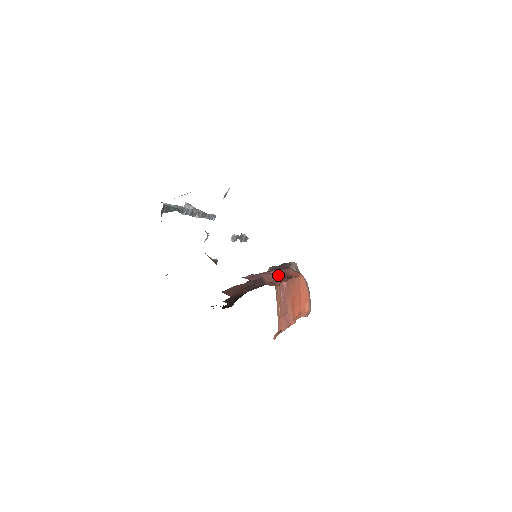
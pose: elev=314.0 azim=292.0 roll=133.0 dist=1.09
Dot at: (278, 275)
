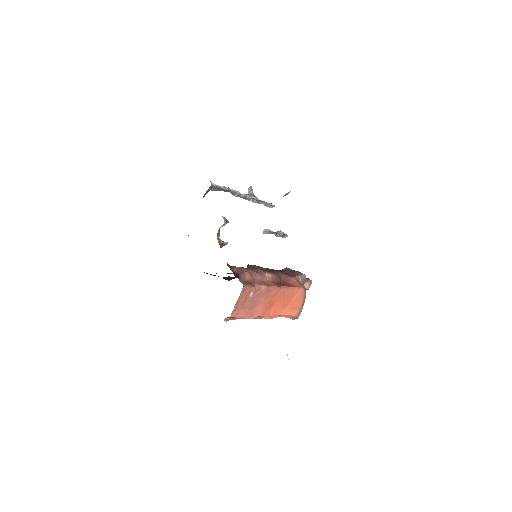
Dot at: (270, 278)
